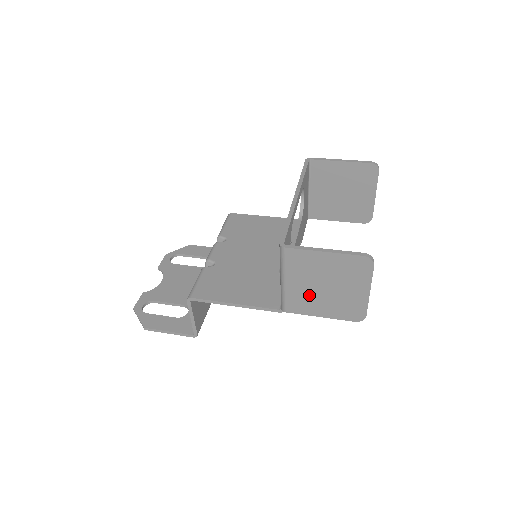
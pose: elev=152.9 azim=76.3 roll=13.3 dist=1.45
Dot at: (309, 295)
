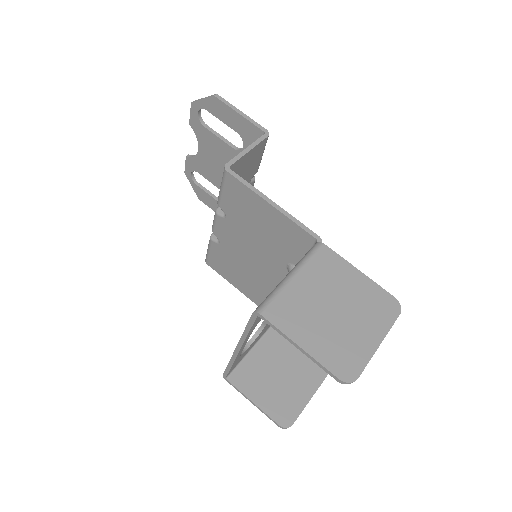
Dot at: (275, 356)
